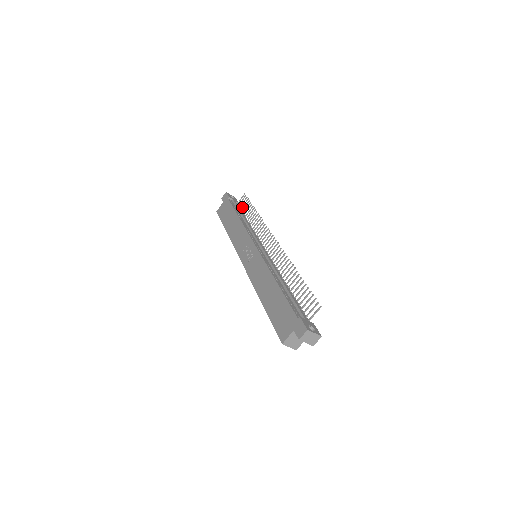
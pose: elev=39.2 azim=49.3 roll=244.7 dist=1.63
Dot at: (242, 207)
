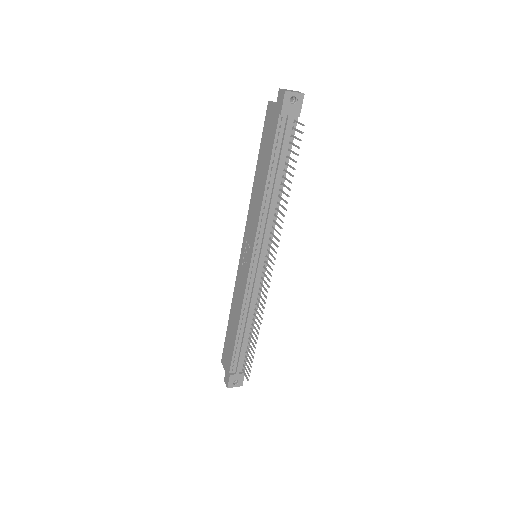
Dot at: (292, 144)
